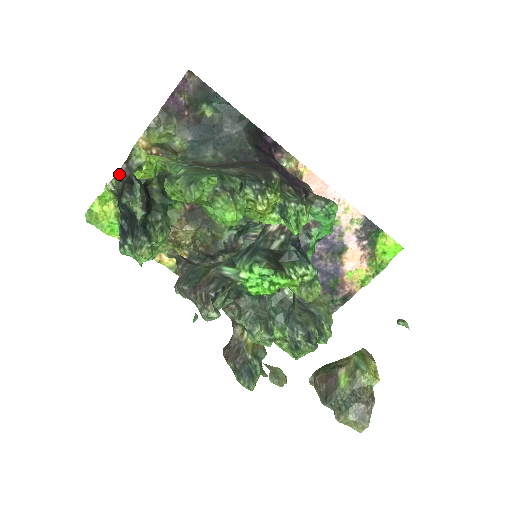
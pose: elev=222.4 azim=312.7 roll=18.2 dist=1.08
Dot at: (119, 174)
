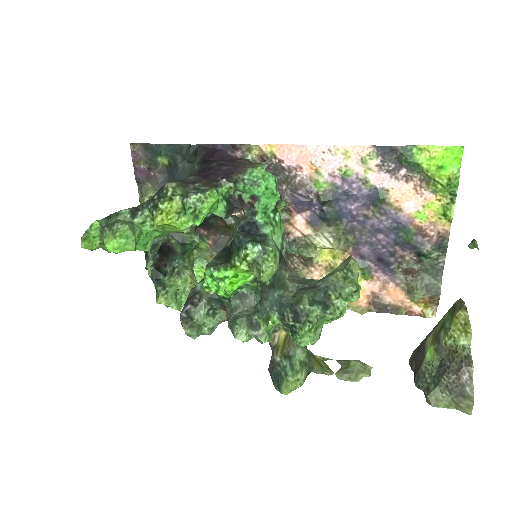
Dot at: occluded
